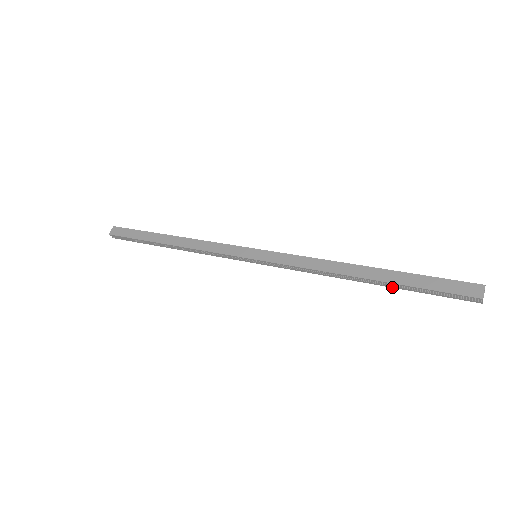
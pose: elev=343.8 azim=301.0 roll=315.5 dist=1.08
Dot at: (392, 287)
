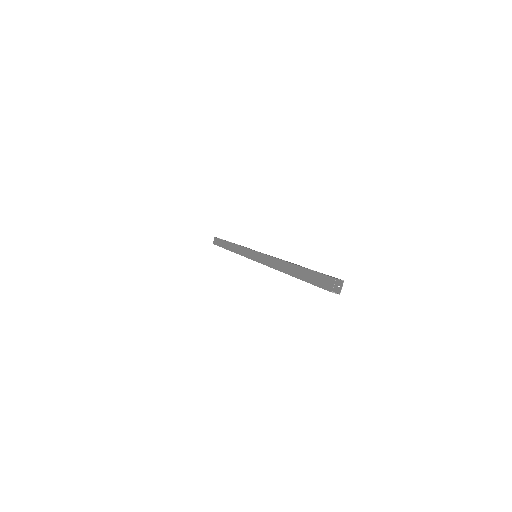
Dot at: occluded
